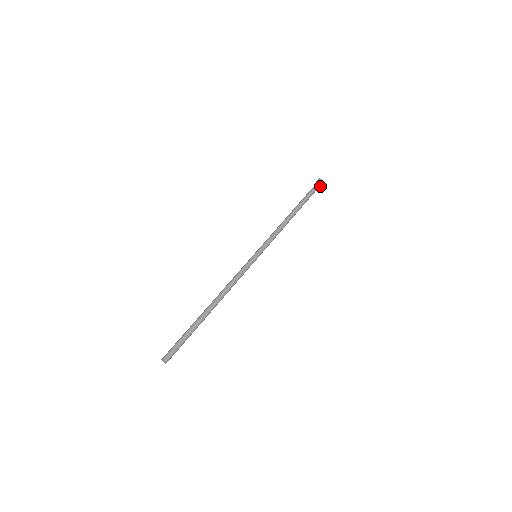
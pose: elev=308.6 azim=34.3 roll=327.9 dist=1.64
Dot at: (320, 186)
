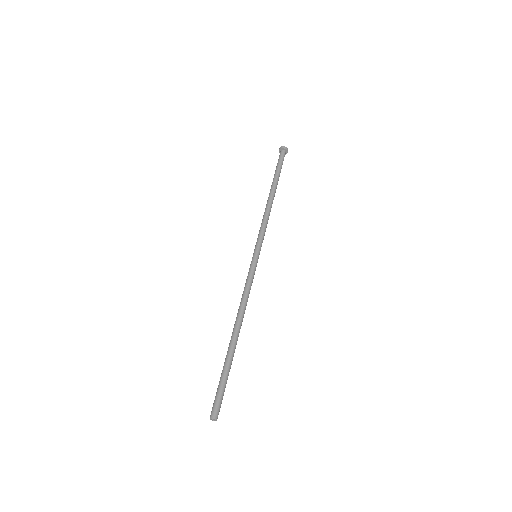
Dot at: occluded
